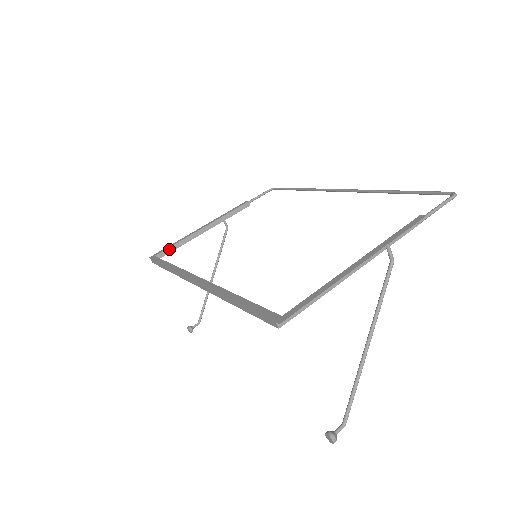
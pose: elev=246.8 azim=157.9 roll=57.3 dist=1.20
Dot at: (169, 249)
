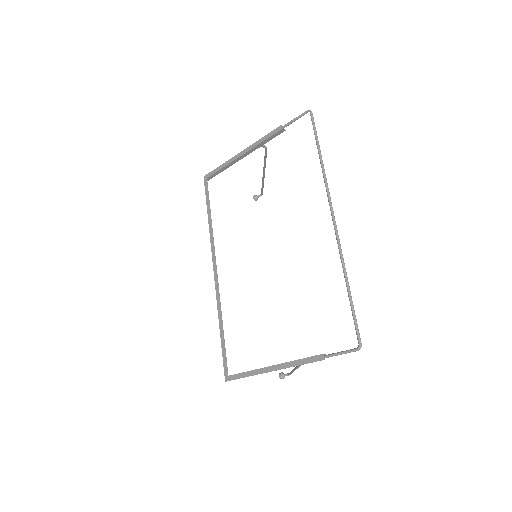
Dot at: (217, 173)
